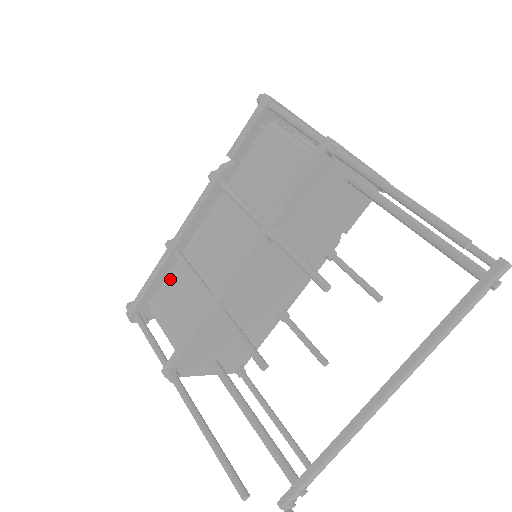
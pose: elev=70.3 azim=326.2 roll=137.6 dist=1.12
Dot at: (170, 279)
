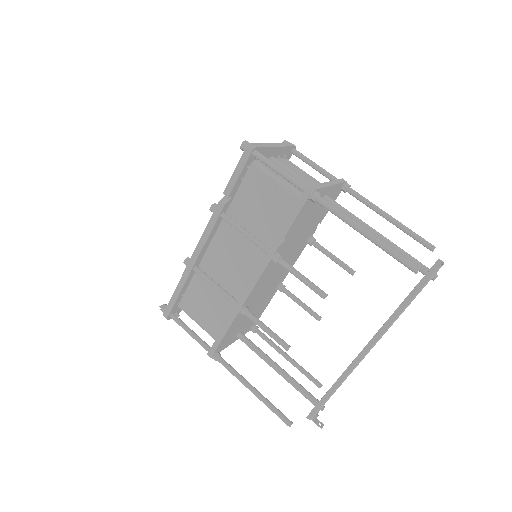
Dot at: (193, 286)
